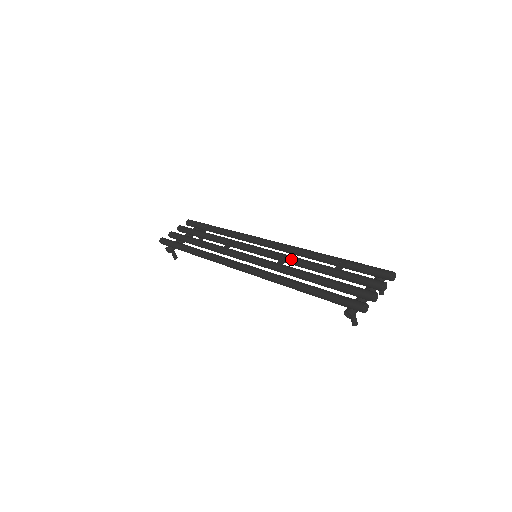
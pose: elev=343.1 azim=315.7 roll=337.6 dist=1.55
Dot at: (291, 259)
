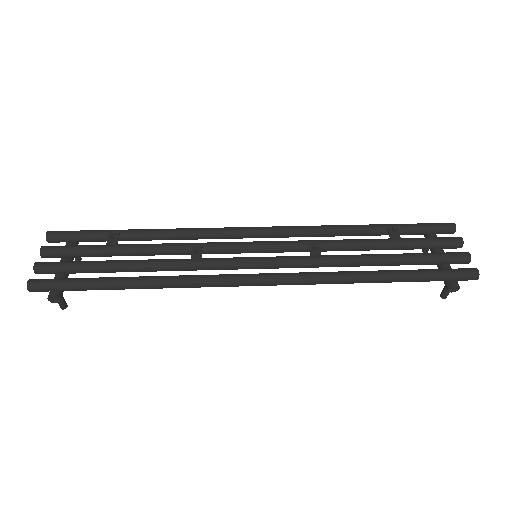
Dot at: (322, 244)
